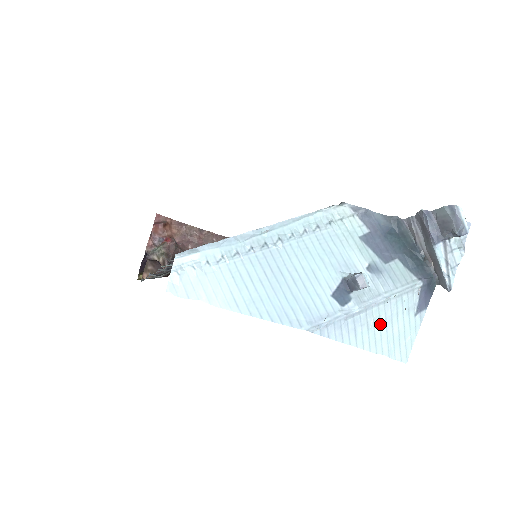
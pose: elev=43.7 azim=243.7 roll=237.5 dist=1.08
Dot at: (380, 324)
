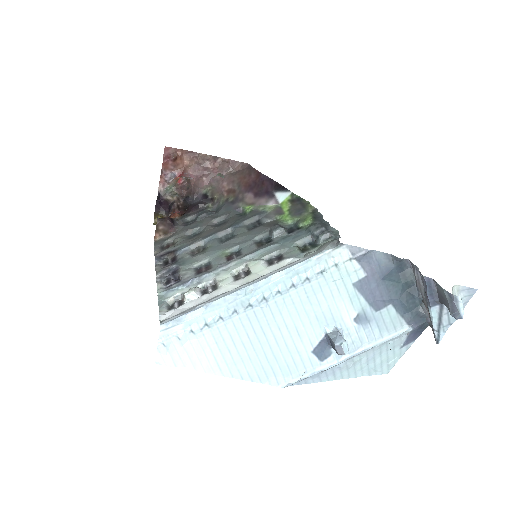
Dot at: (361, 362)
